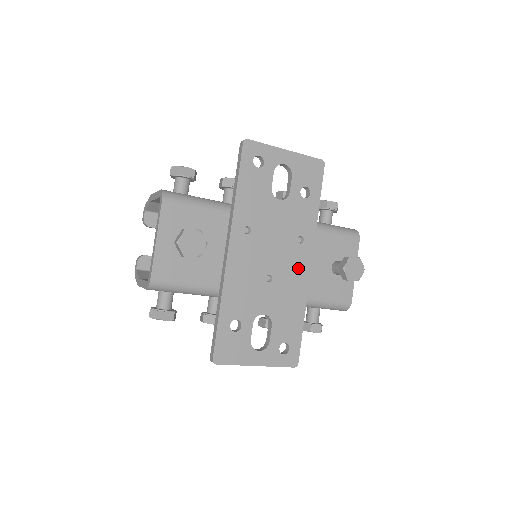
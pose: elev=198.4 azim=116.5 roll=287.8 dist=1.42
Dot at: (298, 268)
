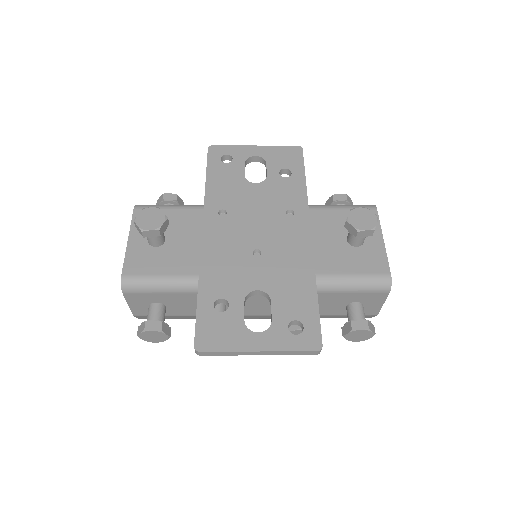
Dot at: (294, 239)
